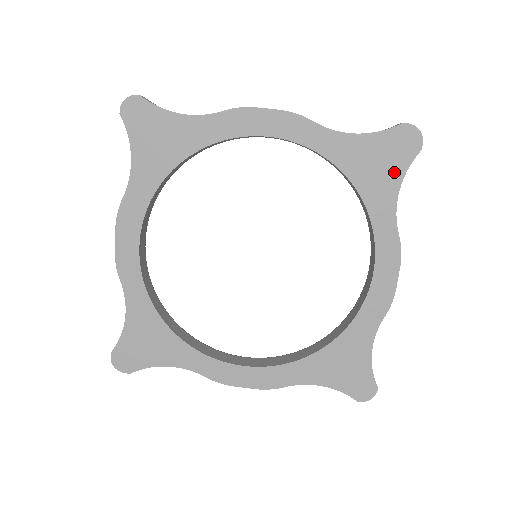
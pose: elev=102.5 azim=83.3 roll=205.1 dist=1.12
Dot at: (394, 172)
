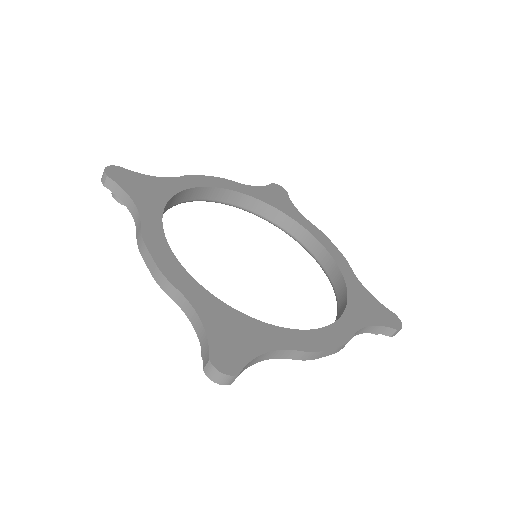
Dot at: (375, 318)
